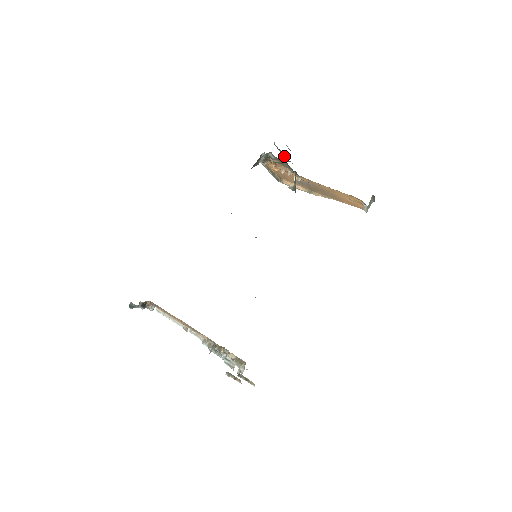
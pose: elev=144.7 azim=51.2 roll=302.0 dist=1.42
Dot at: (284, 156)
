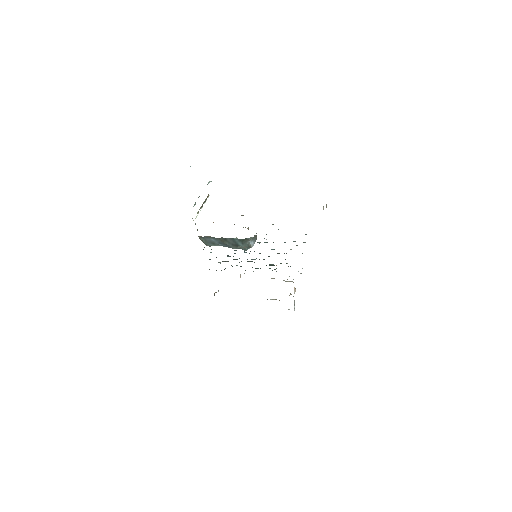
Dot at: occluded
